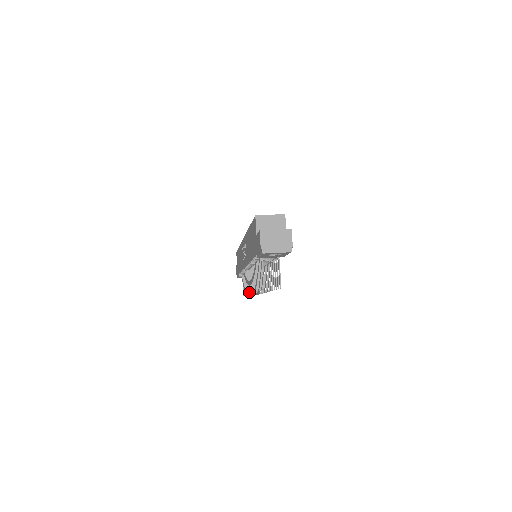
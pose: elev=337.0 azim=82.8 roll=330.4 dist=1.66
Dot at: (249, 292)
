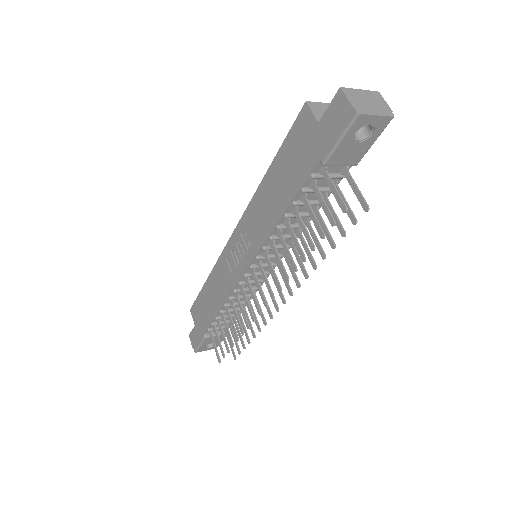
Dot at: (253, 318)
